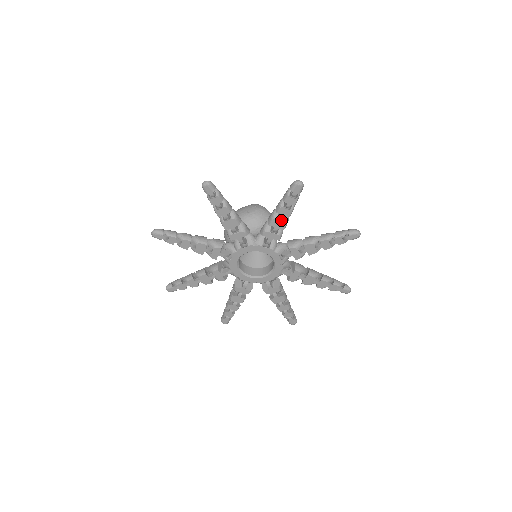
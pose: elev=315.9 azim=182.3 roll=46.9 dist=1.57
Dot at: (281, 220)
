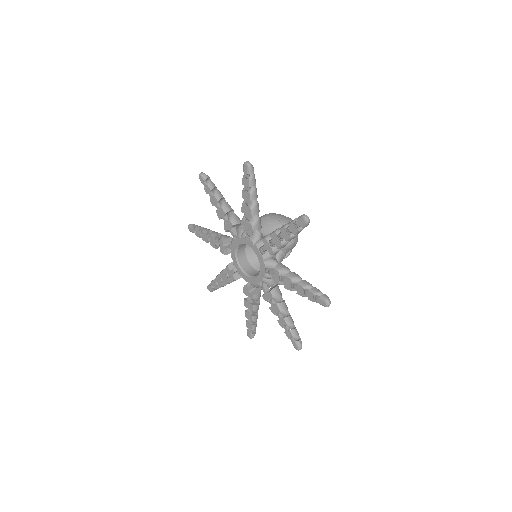
Dot at: (282, 240)
